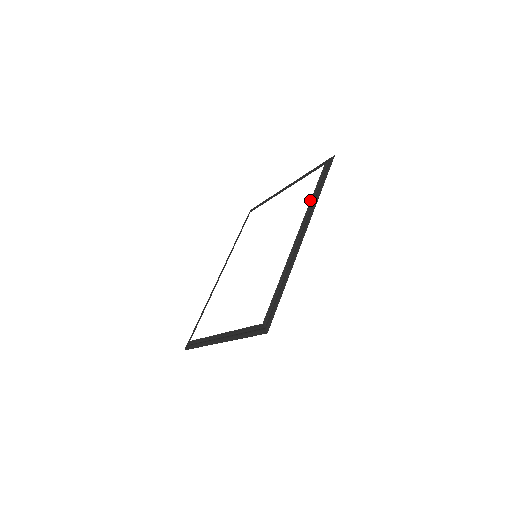
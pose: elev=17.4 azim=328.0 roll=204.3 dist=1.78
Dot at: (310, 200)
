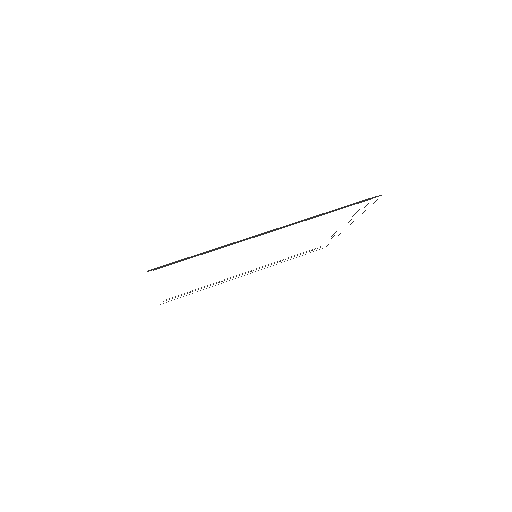
Dot at: occluded
